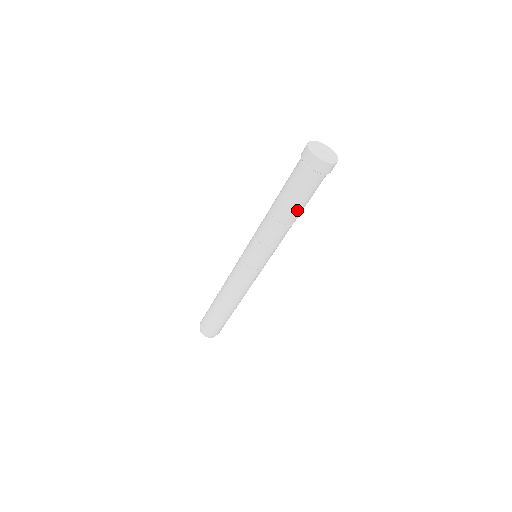
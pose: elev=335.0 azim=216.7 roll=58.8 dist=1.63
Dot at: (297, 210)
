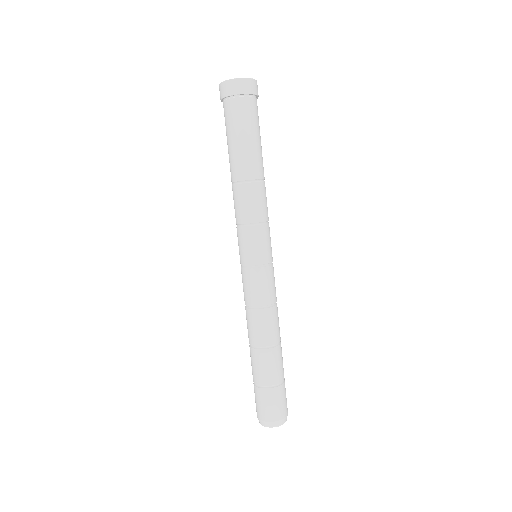
Dot at: (259, 154)
